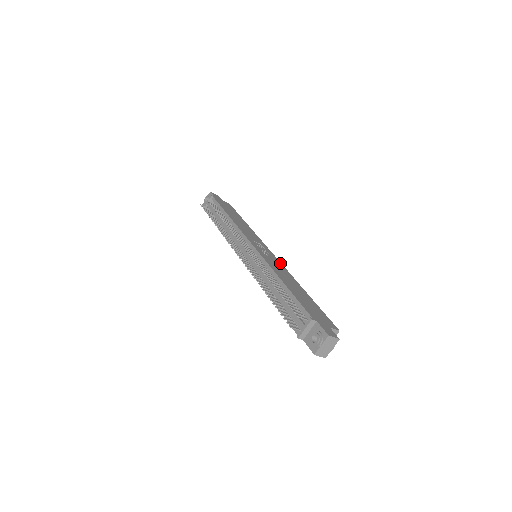
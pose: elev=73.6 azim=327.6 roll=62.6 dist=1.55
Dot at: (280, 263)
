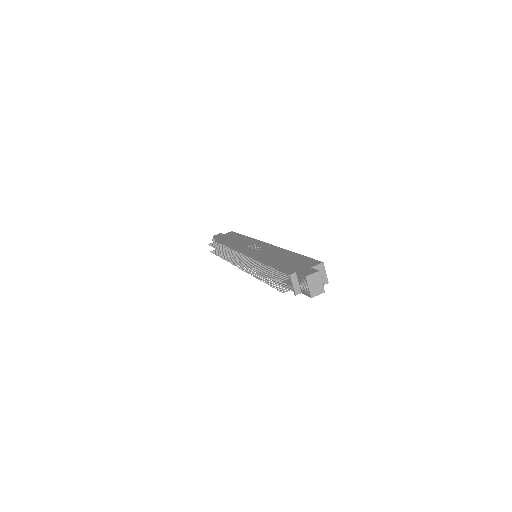
Dot at: (272, 246)
